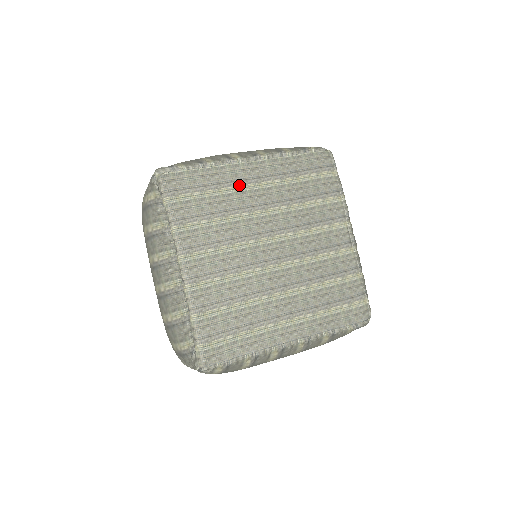
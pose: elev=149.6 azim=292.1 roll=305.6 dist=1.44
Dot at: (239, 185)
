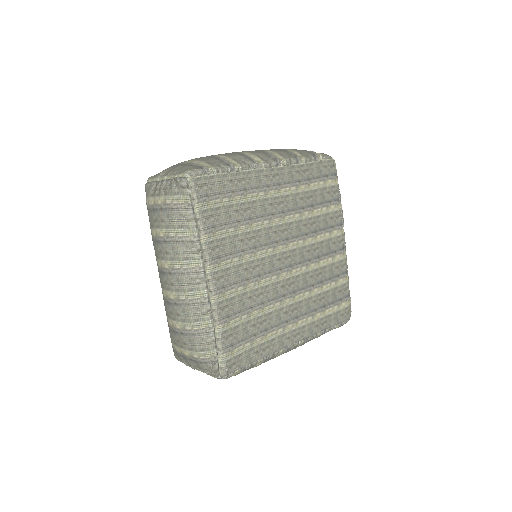
Dot at: (262, 192)
